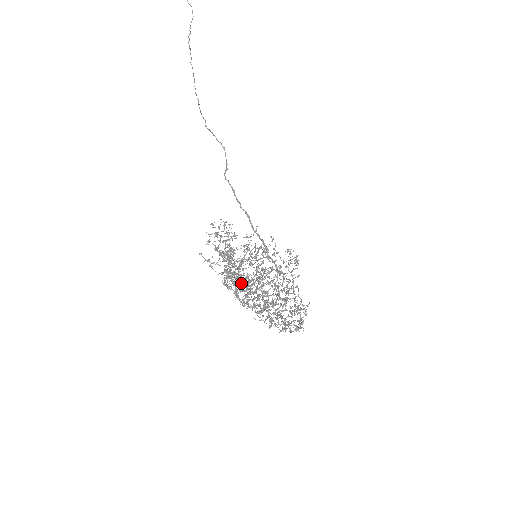
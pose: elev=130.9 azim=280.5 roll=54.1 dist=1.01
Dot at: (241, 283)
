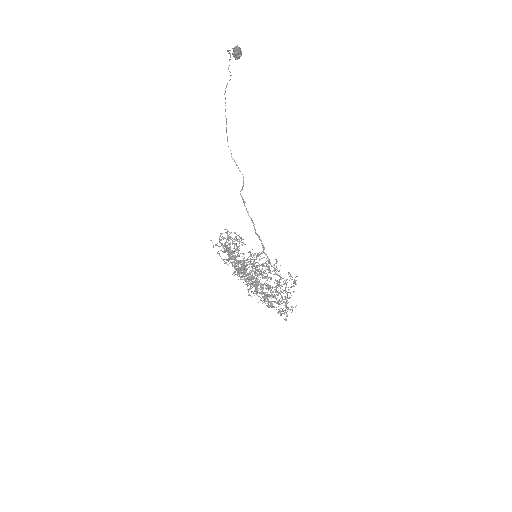
Dot at: occluded
